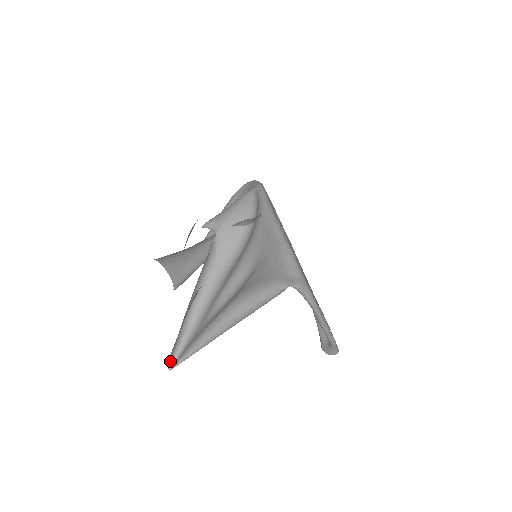
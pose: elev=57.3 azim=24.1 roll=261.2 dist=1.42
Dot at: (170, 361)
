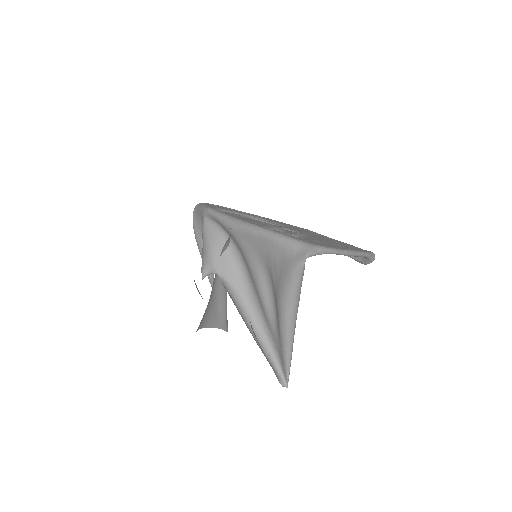
Dot at: (281, 382)
